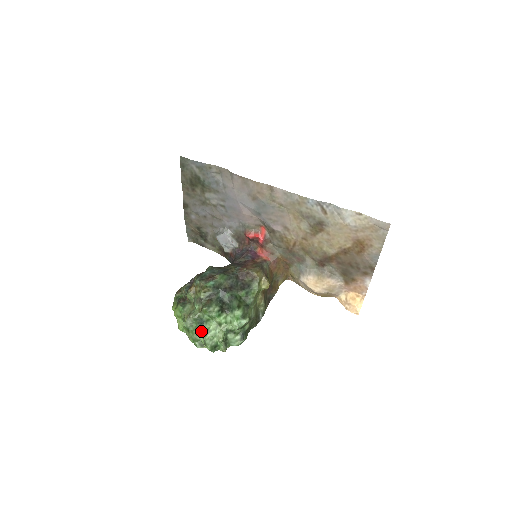
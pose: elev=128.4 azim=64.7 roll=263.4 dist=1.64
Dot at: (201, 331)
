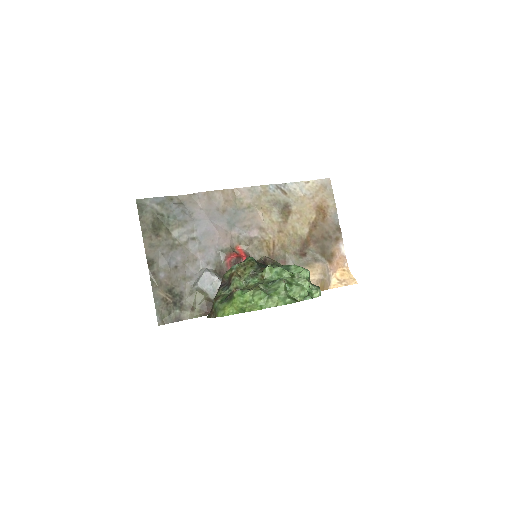
Dot at: (285, 282)
